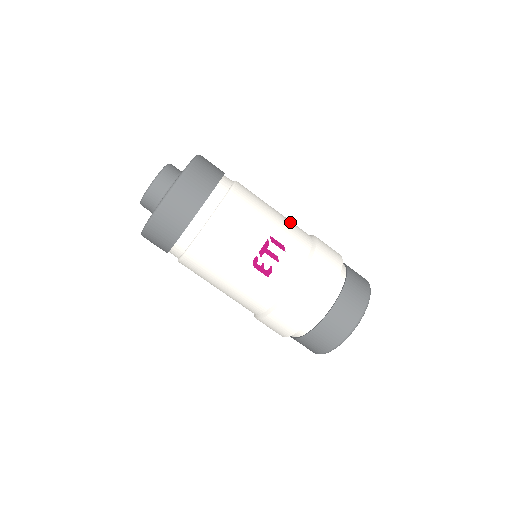
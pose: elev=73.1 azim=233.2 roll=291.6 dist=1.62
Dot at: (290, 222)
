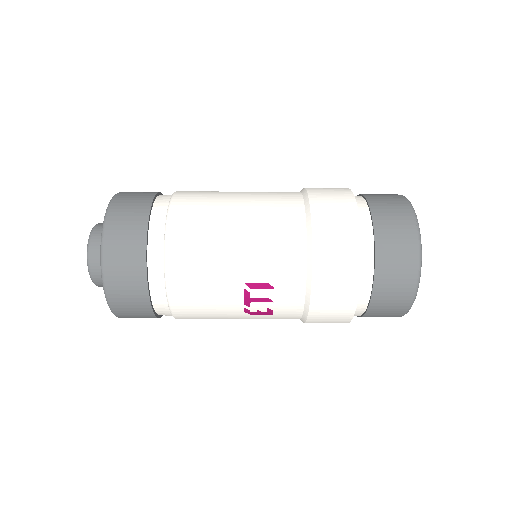
Dot at: (265, 228)
